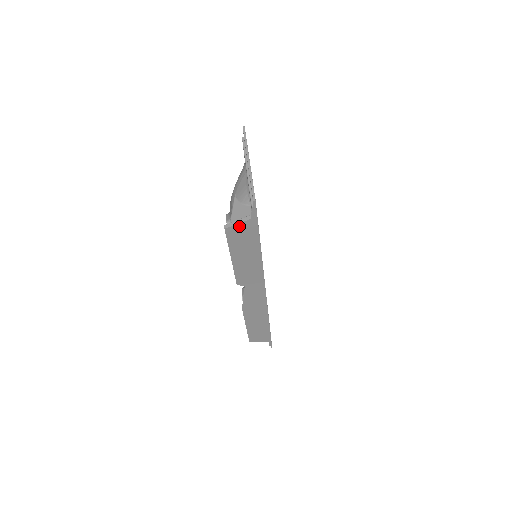
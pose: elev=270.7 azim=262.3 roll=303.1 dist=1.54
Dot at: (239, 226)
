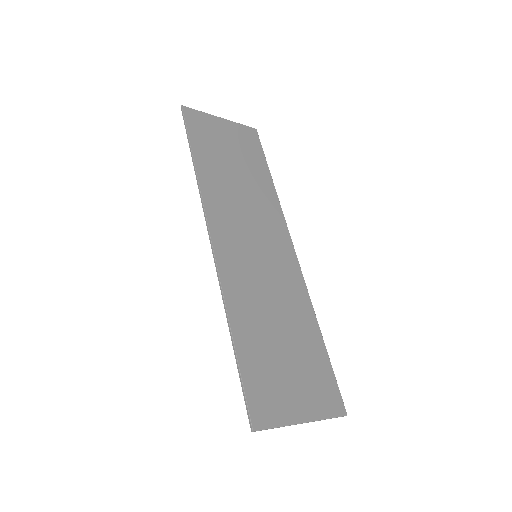
Dot at: occluded
